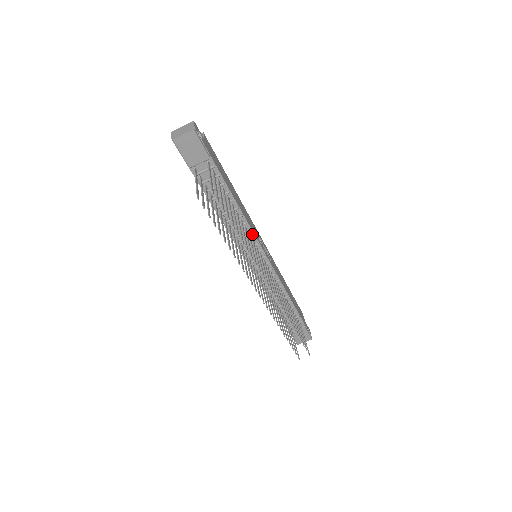
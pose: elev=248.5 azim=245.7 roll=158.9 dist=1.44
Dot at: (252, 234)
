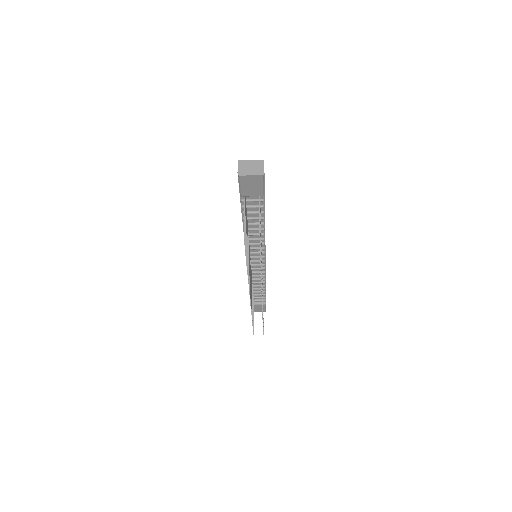
Dot at: (264, 246)
